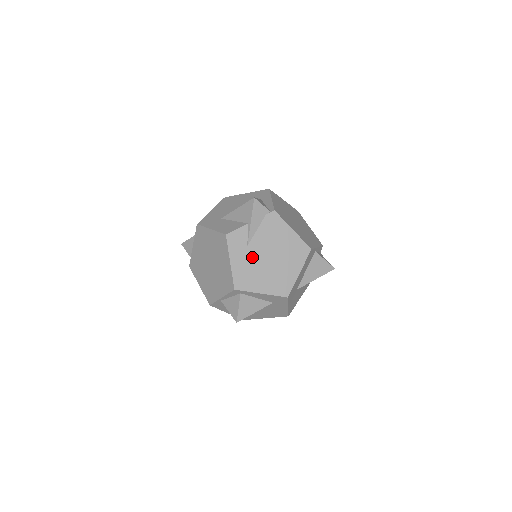
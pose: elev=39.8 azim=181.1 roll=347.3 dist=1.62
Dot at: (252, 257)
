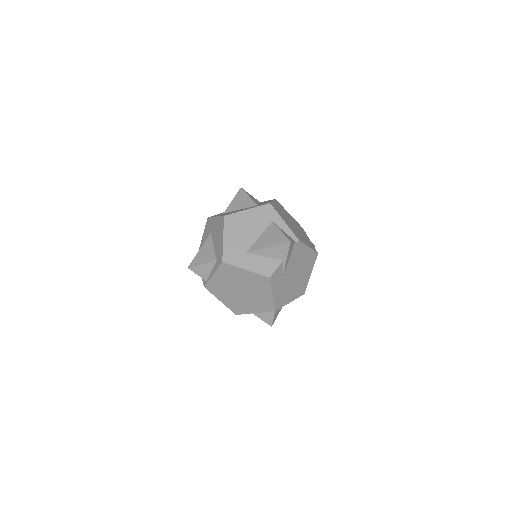
Dot at: (285, 282)
